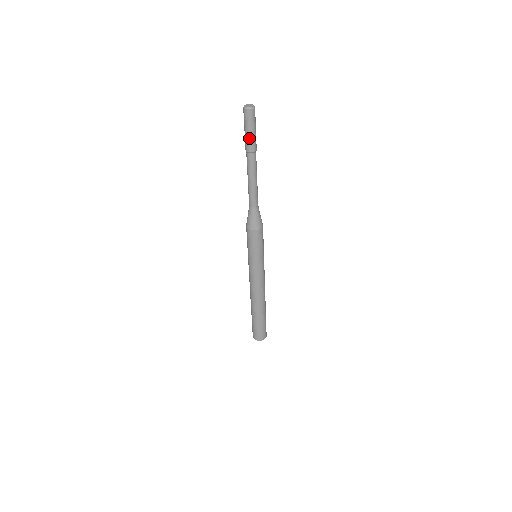
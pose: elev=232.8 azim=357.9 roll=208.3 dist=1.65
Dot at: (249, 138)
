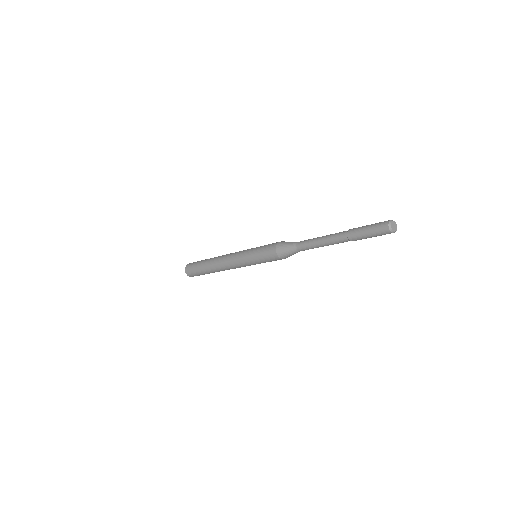
Dot at: (362, 237)
